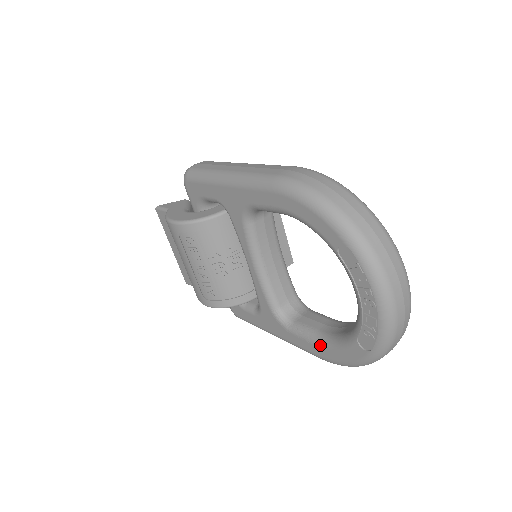
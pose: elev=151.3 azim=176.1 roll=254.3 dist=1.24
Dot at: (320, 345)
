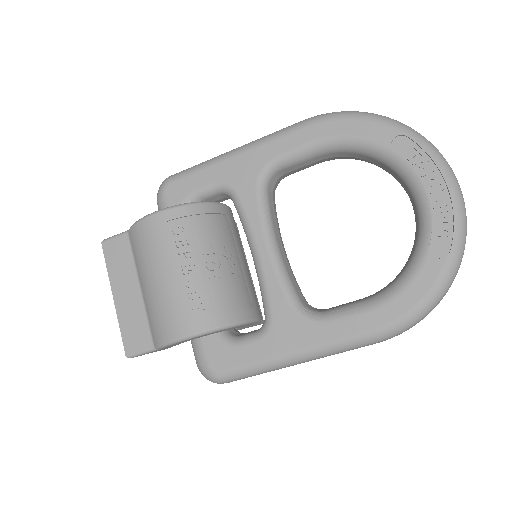
Dot at: (376, 306)
